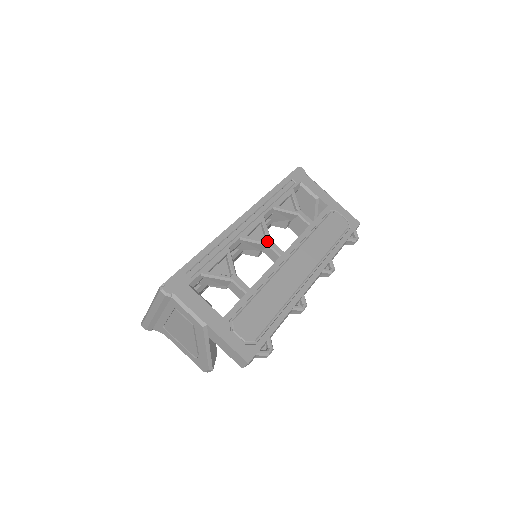
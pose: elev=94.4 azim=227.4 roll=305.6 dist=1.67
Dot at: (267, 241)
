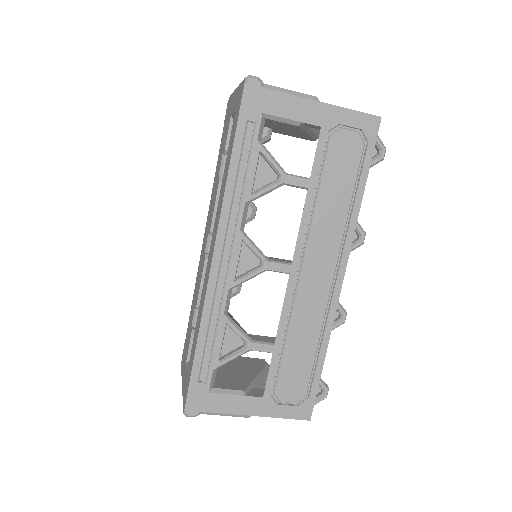
Dot at: (263, 267)
